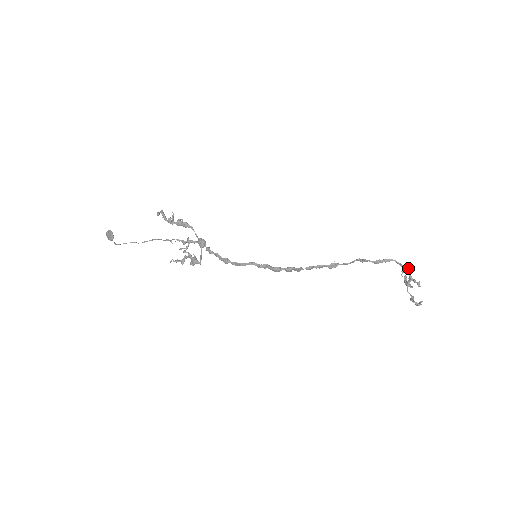
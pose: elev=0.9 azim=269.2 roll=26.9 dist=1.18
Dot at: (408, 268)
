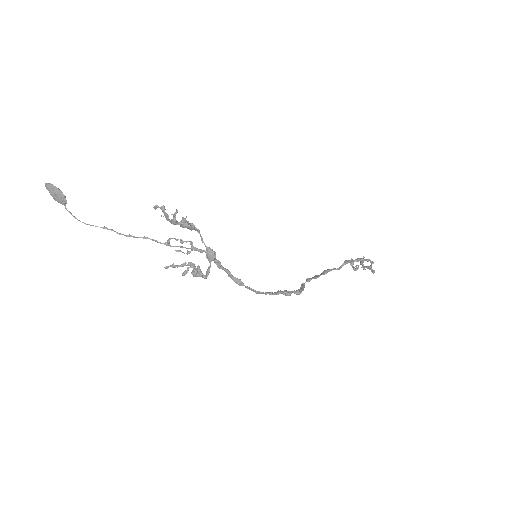
Dot at: occluded
